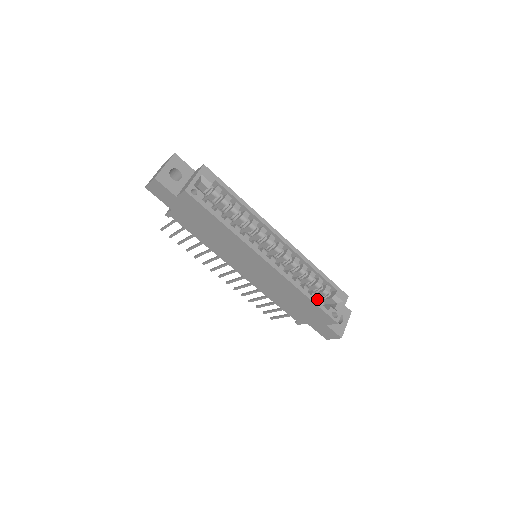
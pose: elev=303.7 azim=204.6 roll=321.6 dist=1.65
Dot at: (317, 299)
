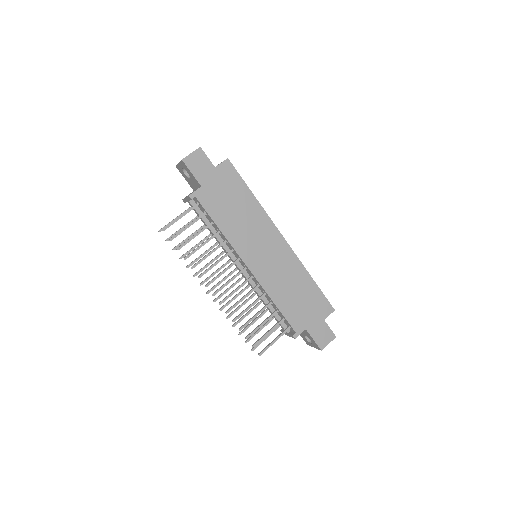
Dot at: occluded
